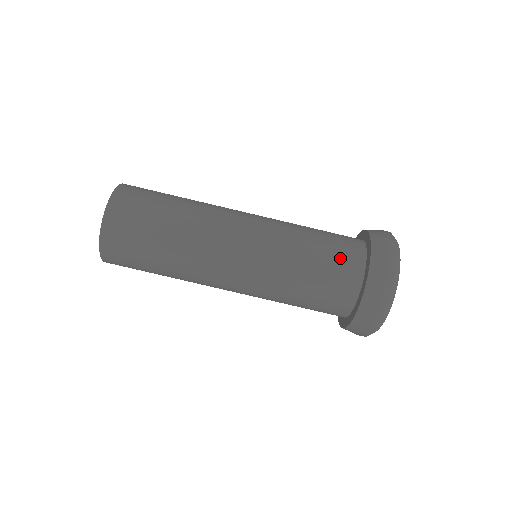
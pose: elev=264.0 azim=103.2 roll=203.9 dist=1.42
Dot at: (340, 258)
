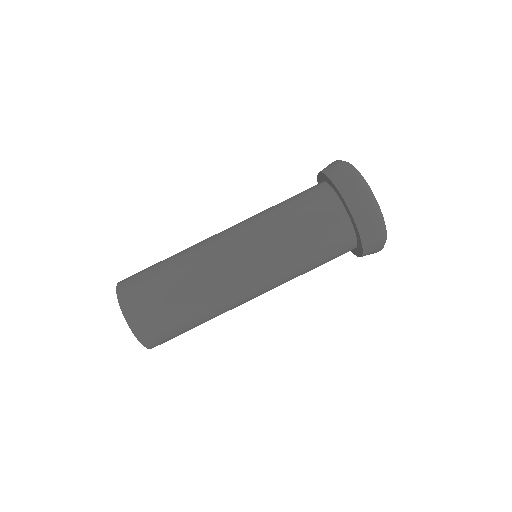
Dot at: (330, 235)
